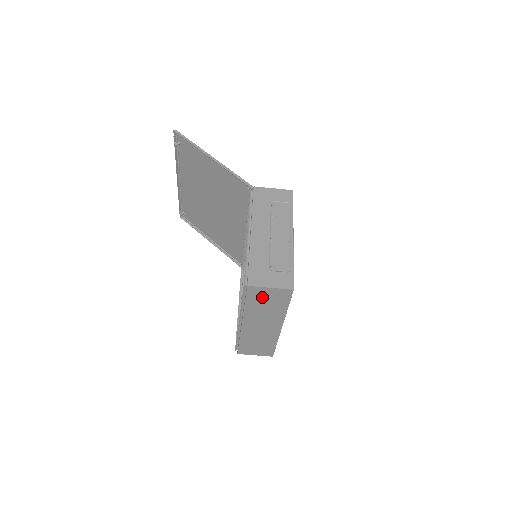
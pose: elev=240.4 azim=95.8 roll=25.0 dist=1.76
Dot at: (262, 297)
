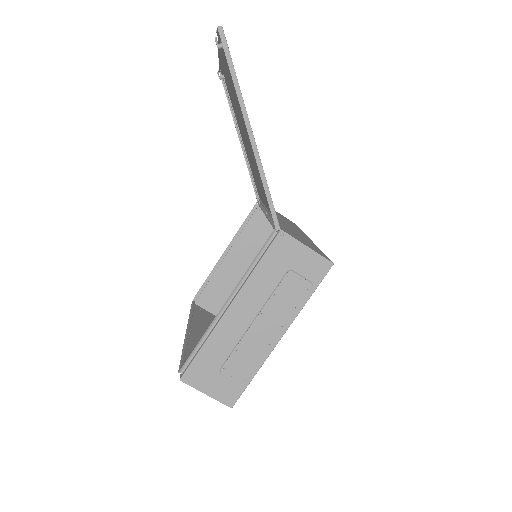
Dot at: occluded
